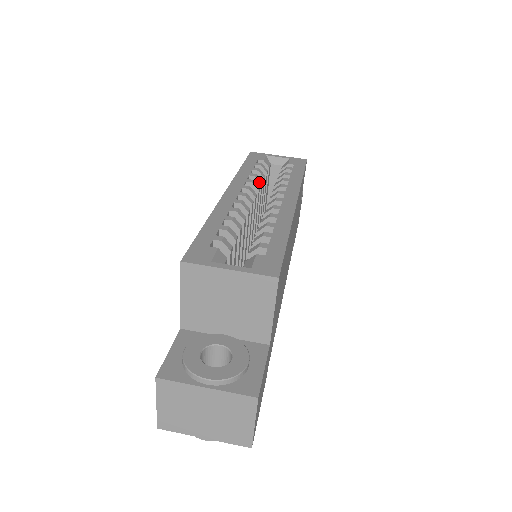
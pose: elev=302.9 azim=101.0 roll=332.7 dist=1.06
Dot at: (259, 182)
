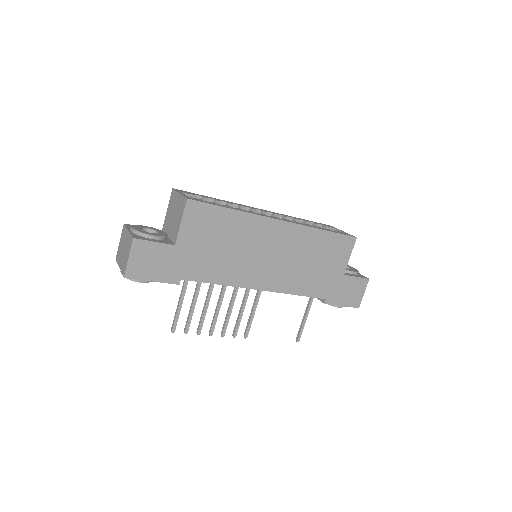
Dot at: occluded
